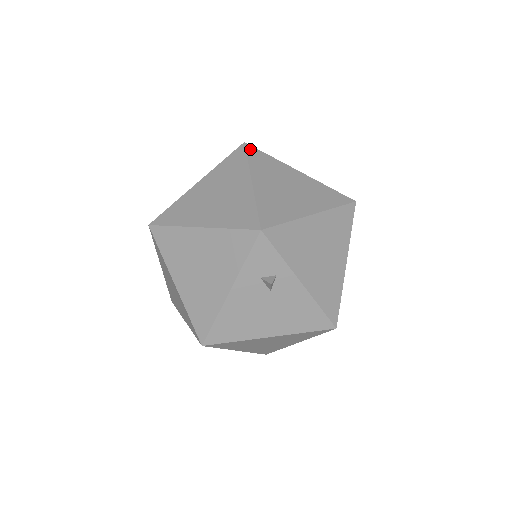
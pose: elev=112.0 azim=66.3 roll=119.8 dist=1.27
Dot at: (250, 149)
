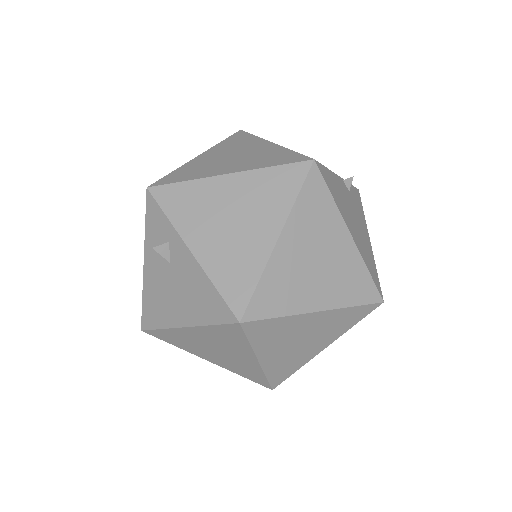
Dot at: (238, 133)
